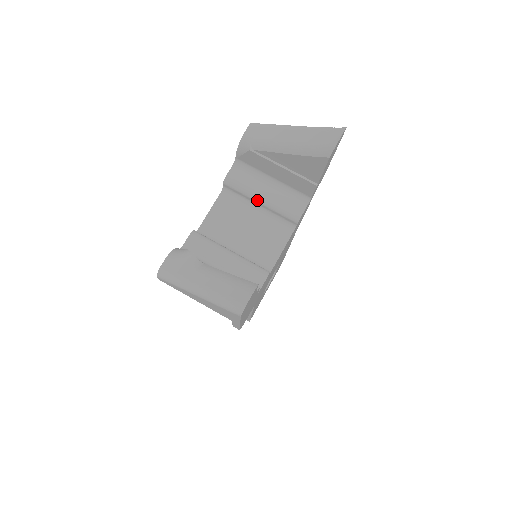
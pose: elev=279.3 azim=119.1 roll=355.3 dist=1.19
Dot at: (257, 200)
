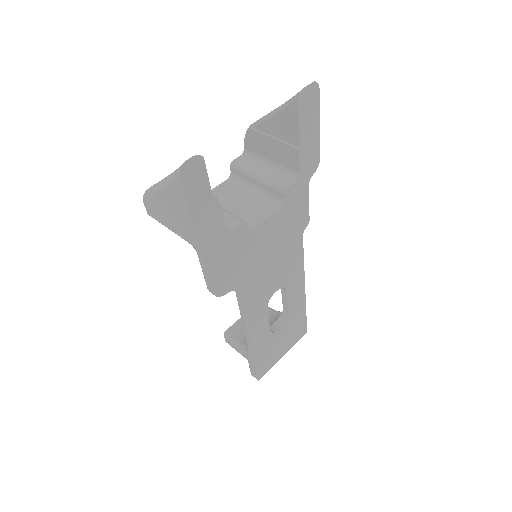
Dot at: (254, 177)
